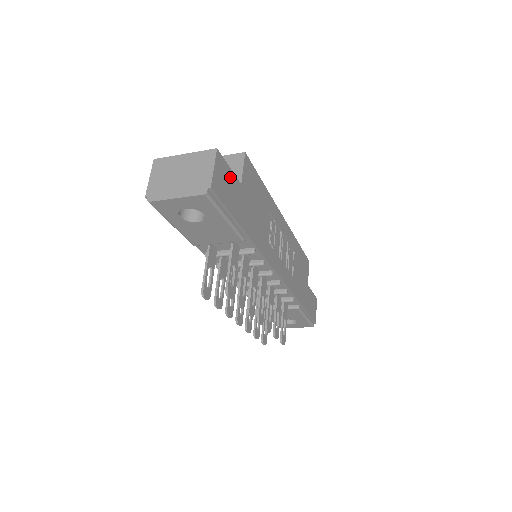
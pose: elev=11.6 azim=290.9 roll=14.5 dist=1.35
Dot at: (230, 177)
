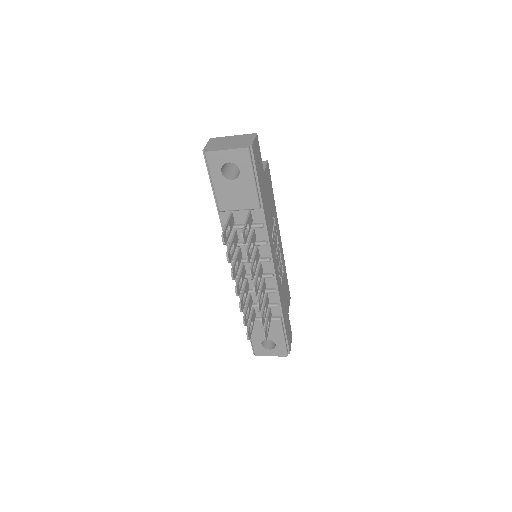
Dot at: (260, 158)
